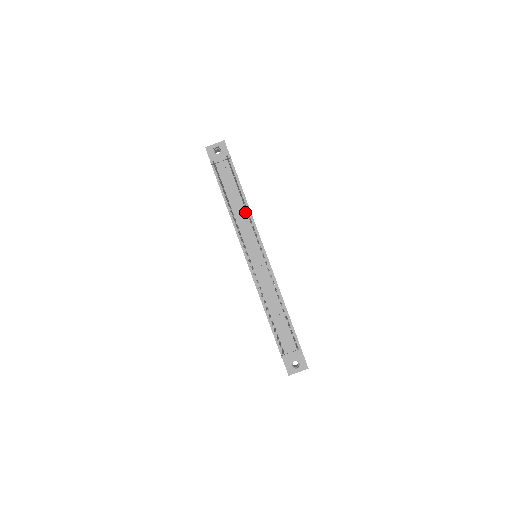
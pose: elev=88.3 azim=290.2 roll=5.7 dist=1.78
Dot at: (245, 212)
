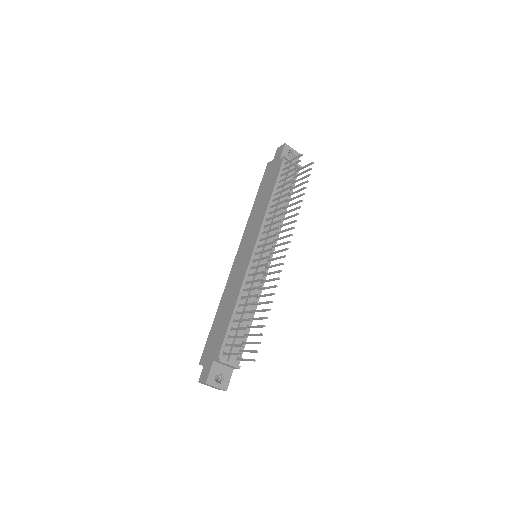
Dot at: occluded
